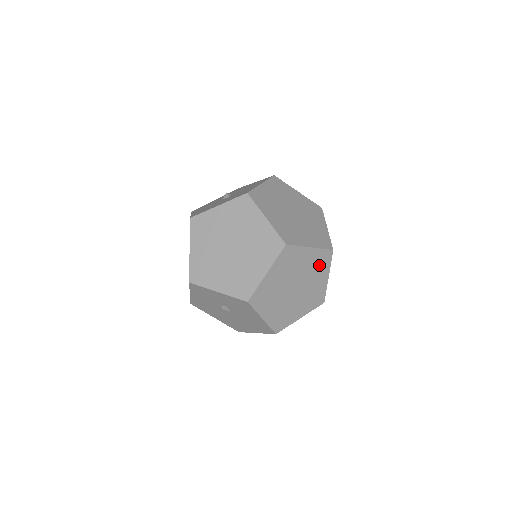
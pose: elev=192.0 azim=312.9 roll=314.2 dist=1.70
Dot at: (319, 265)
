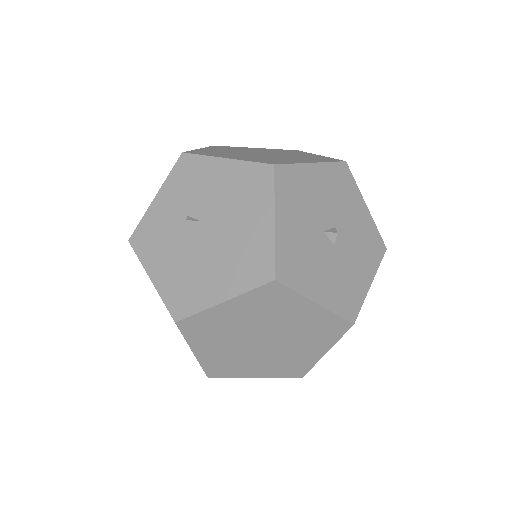
Dot at: occluded
